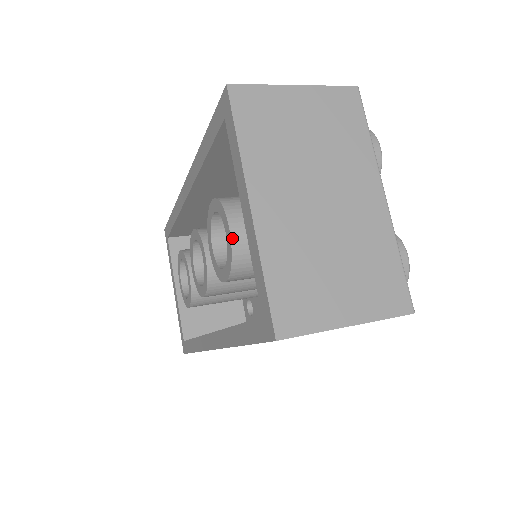
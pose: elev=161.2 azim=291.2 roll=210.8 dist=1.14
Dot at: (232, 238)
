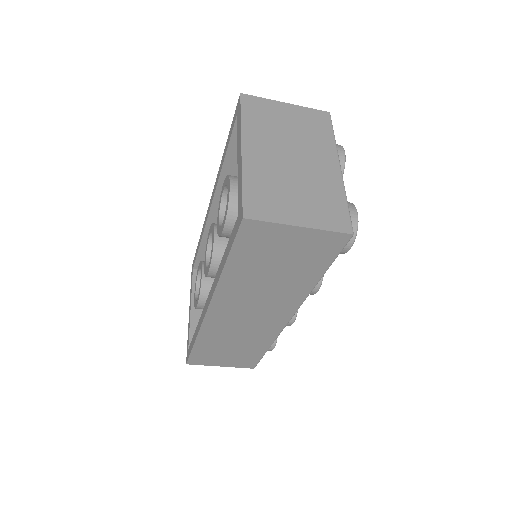
Dot at: (231, 191)
